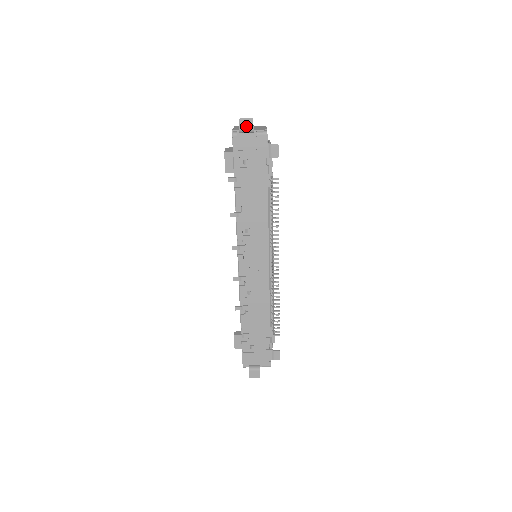
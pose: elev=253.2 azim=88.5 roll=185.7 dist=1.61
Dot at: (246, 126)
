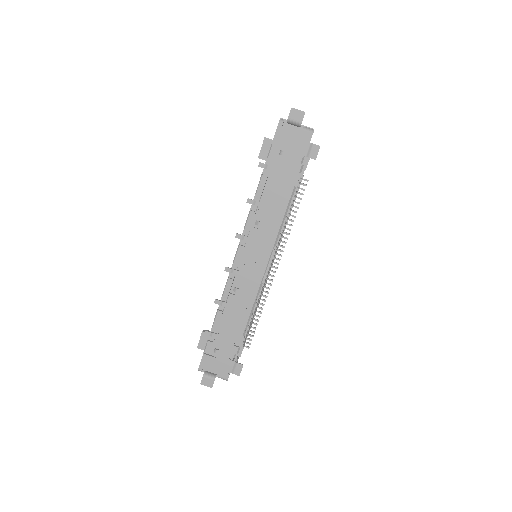
Dot at: (296, 117)
